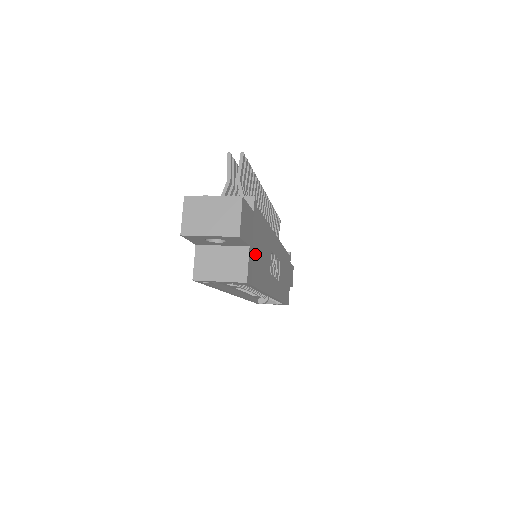
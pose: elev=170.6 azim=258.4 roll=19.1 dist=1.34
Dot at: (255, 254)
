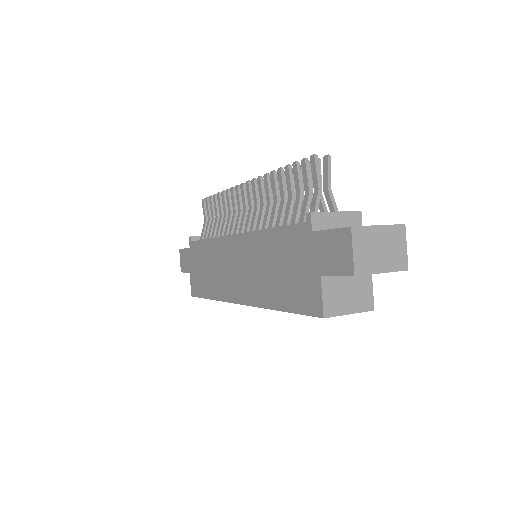
Dot at: occluded
